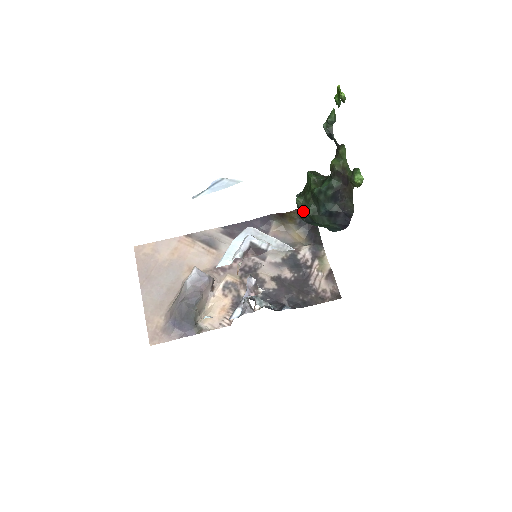
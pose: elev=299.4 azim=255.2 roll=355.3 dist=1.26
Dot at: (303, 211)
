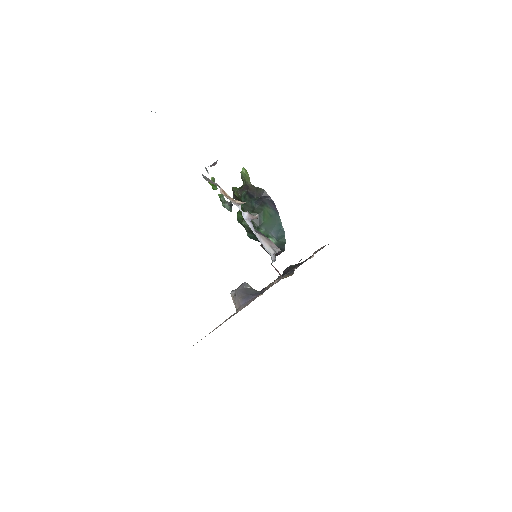
Dot at: occluded
